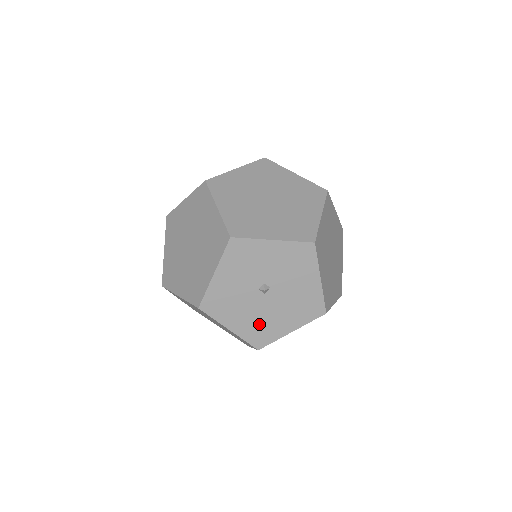
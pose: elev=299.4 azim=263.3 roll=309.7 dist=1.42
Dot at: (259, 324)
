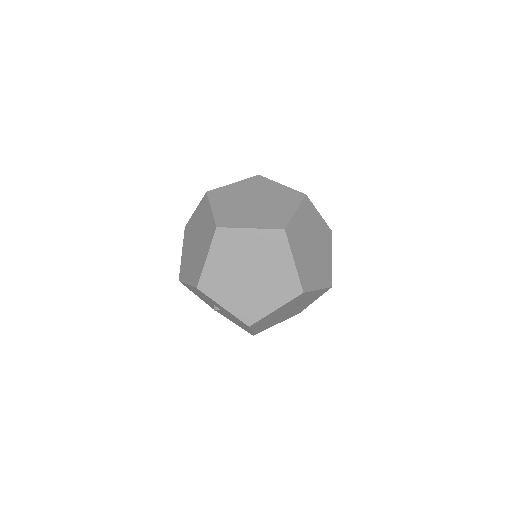
Dot at: occluded
